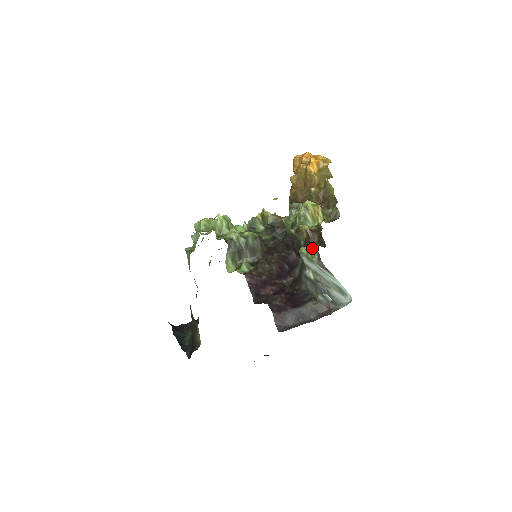
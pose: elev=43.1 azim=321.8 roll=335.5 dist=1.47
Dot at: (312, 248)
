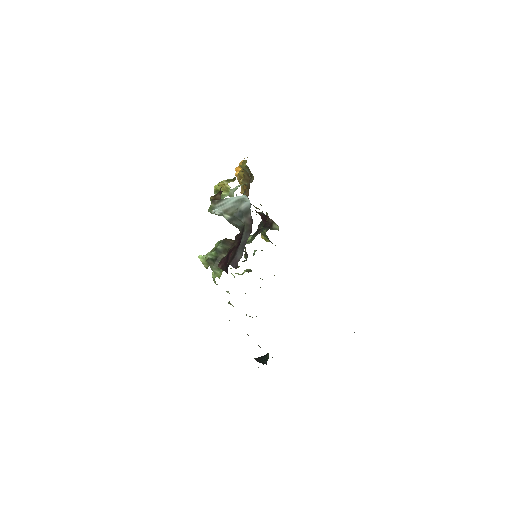
Dot at: occluded
